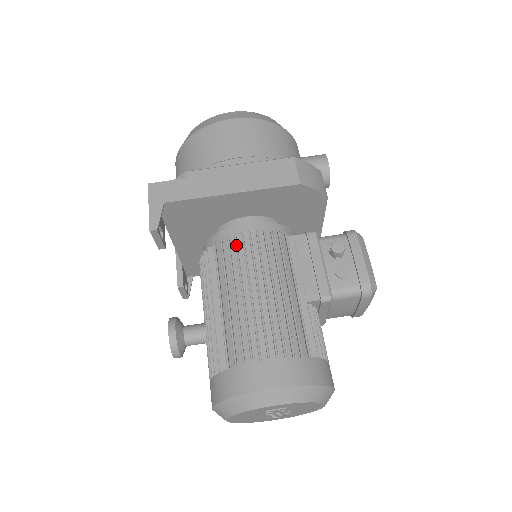
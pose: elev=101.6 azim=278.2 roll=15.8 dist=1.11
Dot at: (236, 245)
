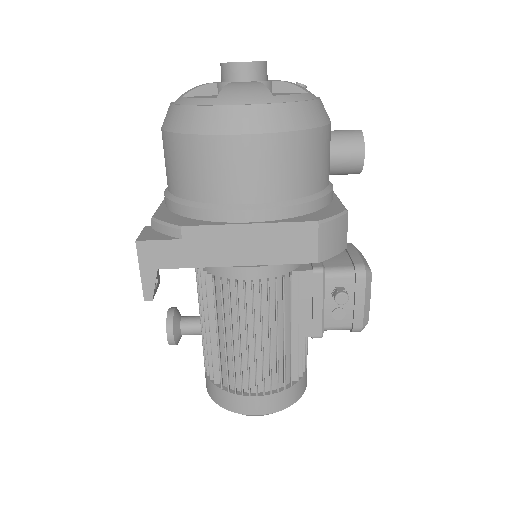
Dot at: (237, 294)
